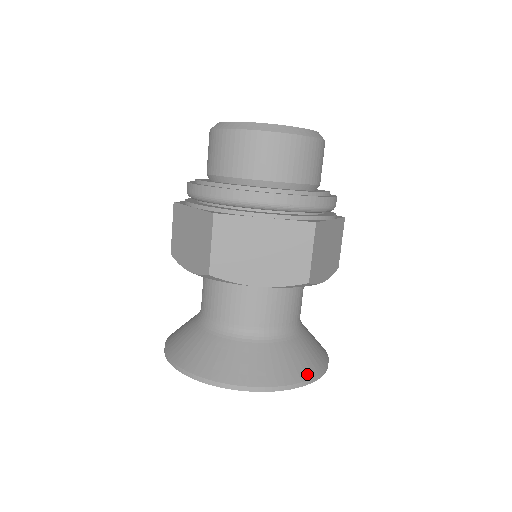
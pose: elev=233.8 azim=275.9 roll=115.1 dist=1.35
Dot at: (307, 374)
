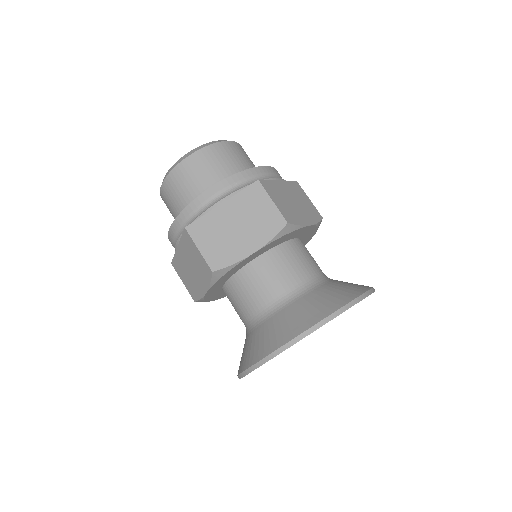
Dot at: (350, 297)
